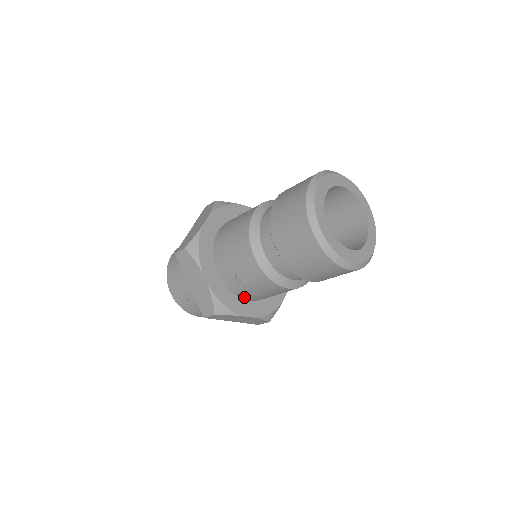
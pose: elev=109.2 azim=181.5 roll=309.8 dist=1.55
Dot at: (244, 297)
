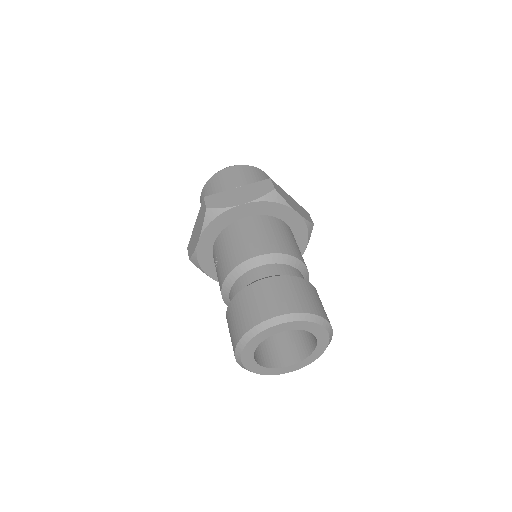
Dot at: occluded
